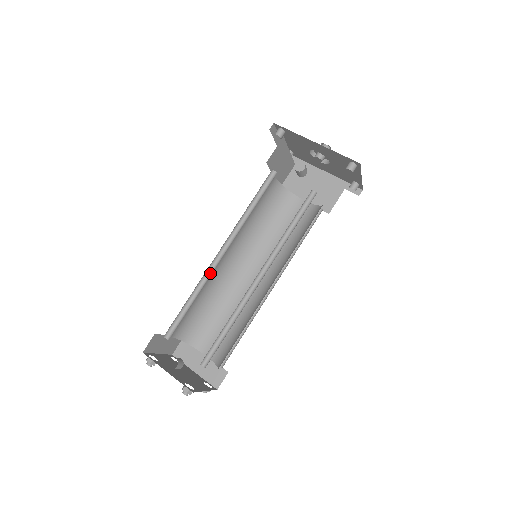
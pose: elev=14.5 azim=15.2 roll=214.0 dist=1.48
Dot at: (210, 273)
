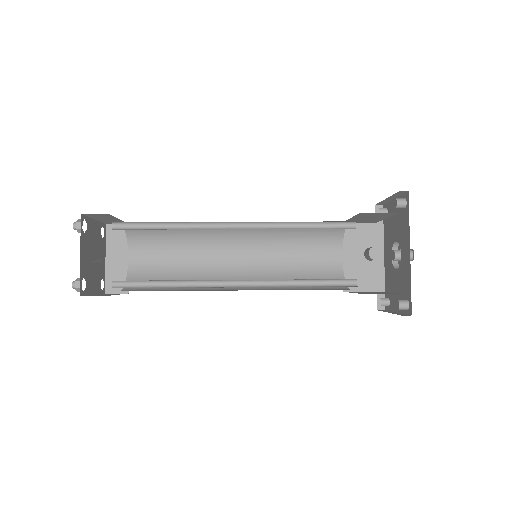
Dot at: (208, 226)
